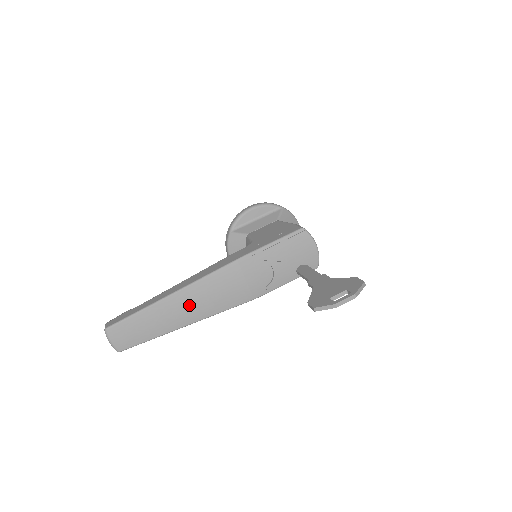
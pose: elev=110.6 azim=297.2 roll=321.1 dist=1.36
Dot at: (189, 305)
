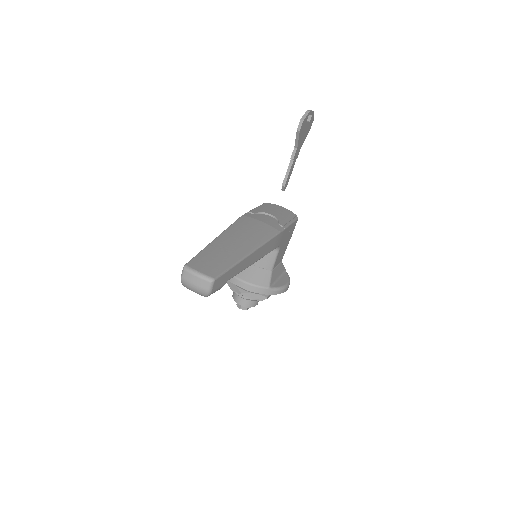
Dot at: (238, 239)
